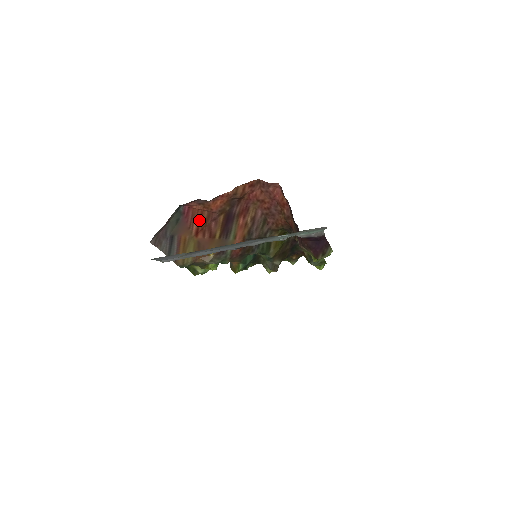
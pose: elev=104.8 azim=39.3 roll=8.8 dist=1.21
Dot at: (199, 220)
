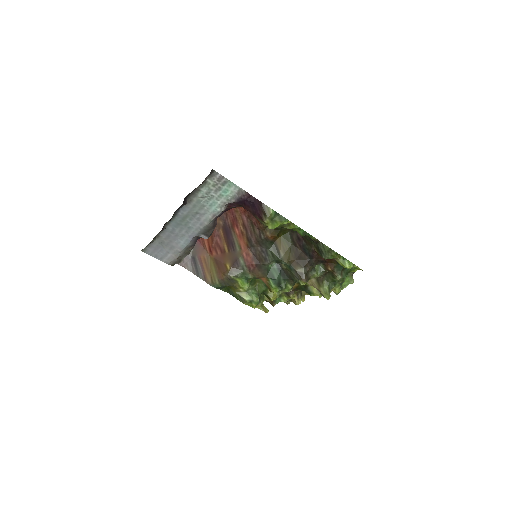
Dot at: (207, 239)
